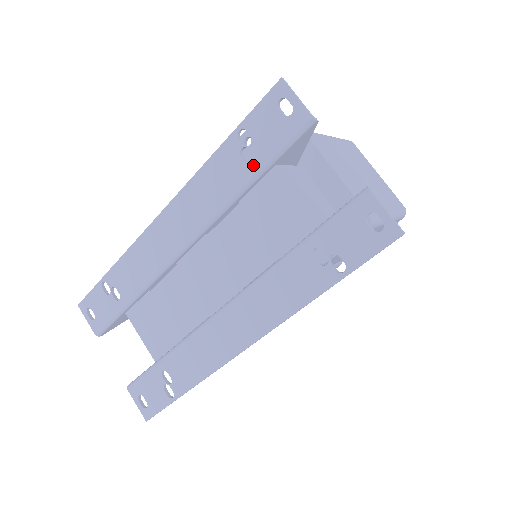
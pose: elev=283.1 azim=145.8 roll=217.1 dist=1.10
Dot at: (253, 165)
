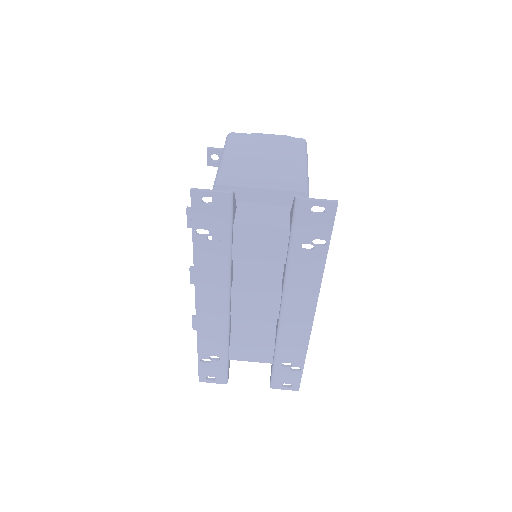
Dot at: (222, 240)
